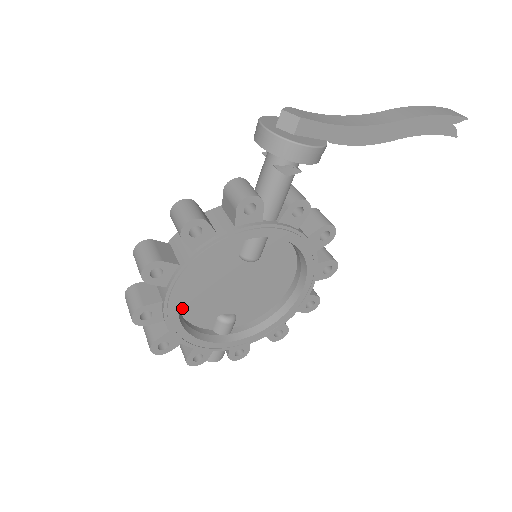
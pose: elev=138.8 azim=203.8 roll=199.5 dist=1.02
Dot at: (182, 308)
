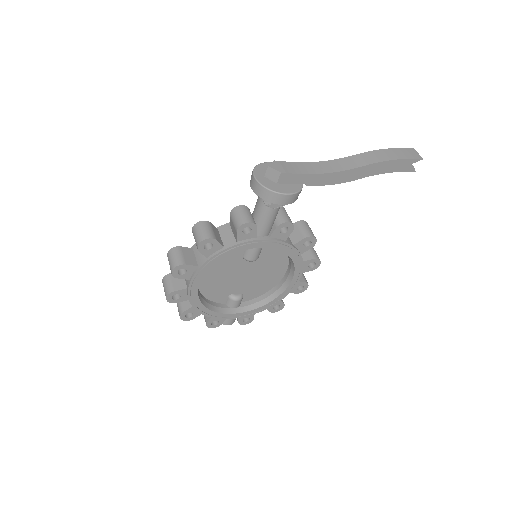
Dot at: (202, 290)
